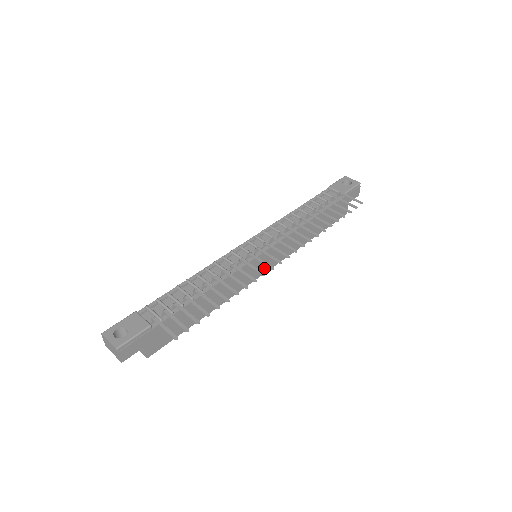
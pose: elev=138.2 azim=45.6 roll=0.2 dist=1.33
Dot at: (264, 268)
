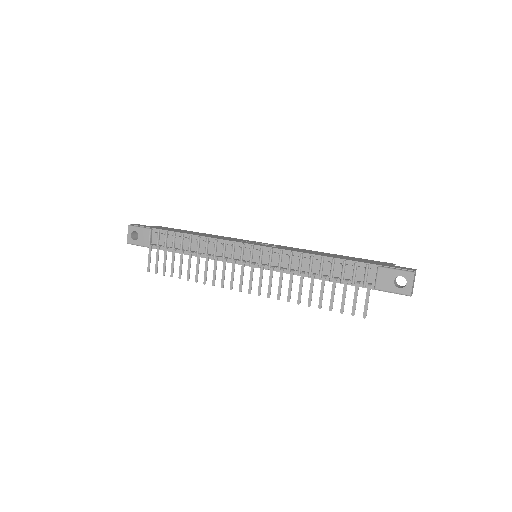
Dot at: occluded
